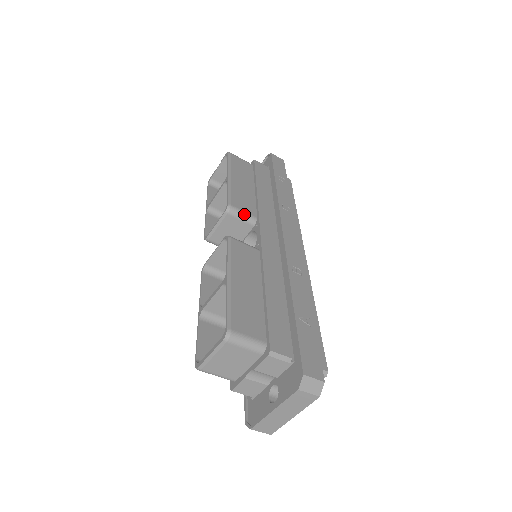
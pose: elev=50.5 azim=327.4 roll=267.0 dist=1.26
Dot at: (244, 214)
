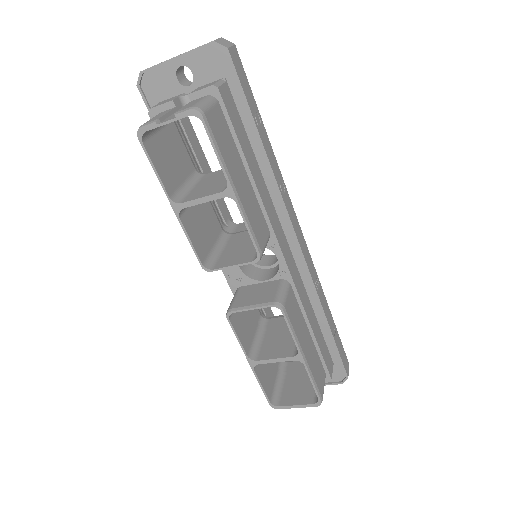
Dot at: (266, 245)
